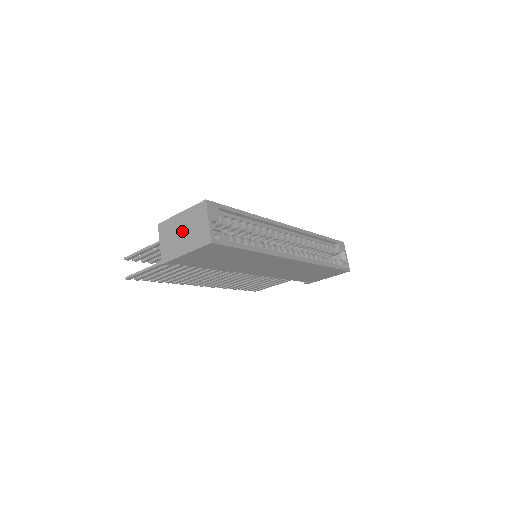
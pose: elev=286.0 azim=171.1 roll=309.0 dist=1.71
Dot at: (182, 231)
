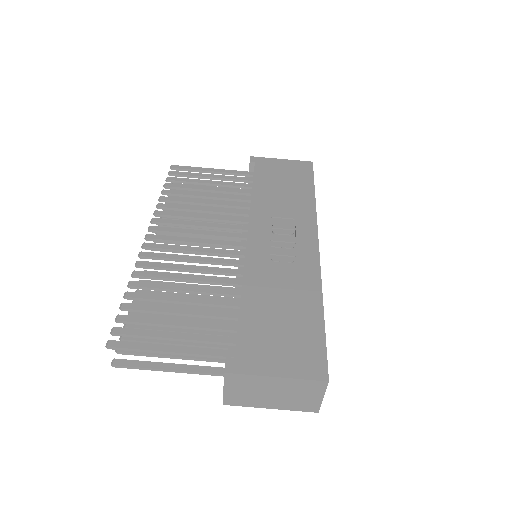
Dot at: (273, 393)
